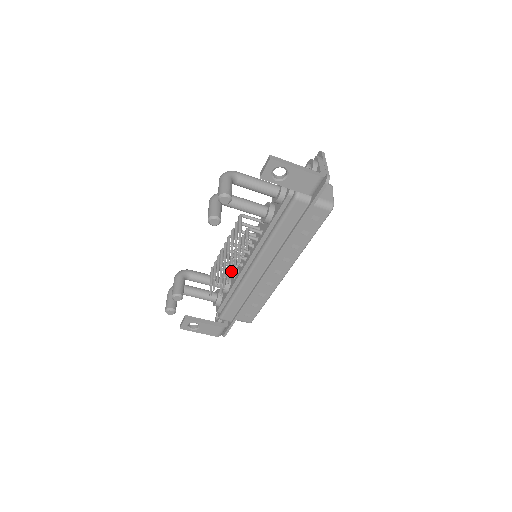
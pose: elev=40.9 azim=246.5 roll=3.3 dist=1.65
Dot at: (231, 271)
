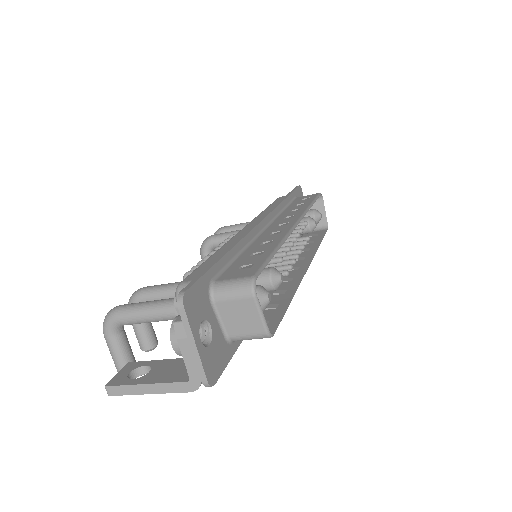
Dot at: occluded
